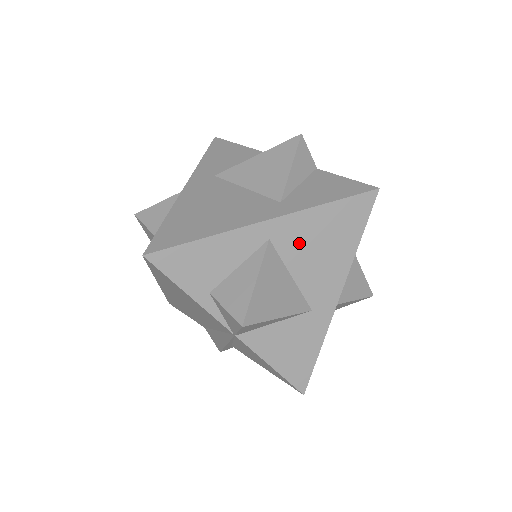
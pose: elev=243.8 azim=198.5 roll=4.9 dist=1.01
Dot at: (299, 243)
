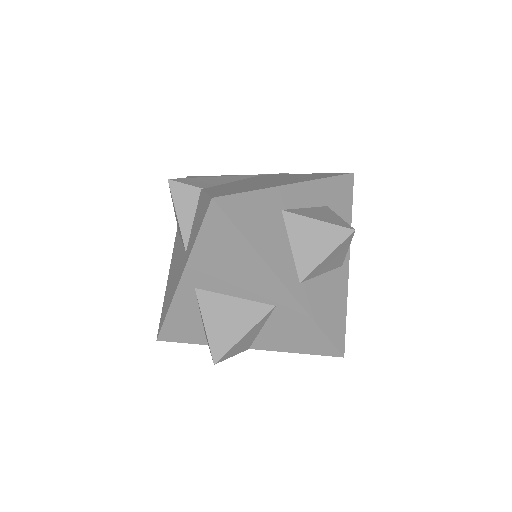
Dot at: (213, 276)
